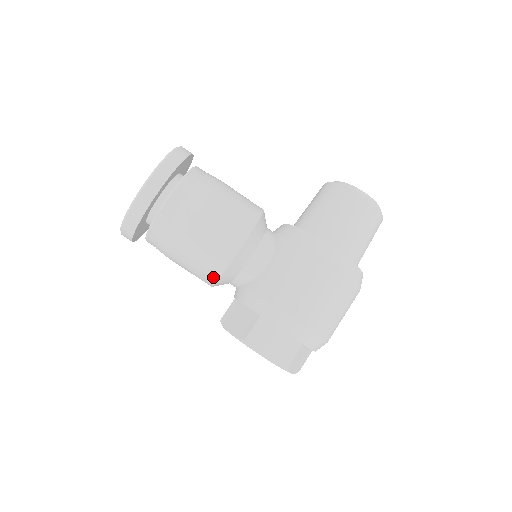
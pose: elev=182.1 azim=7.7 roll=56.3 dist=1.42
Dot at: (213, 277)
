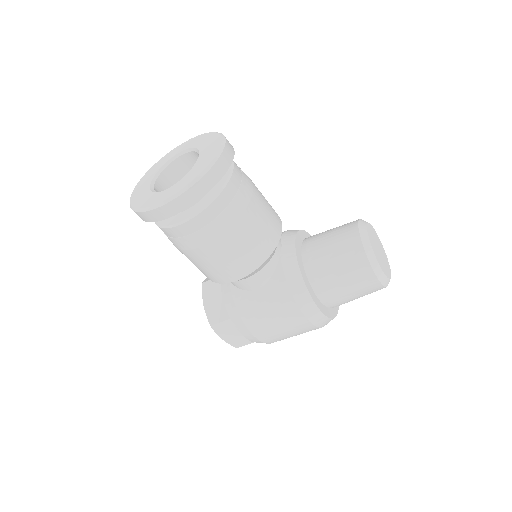
Dot at: occluded
